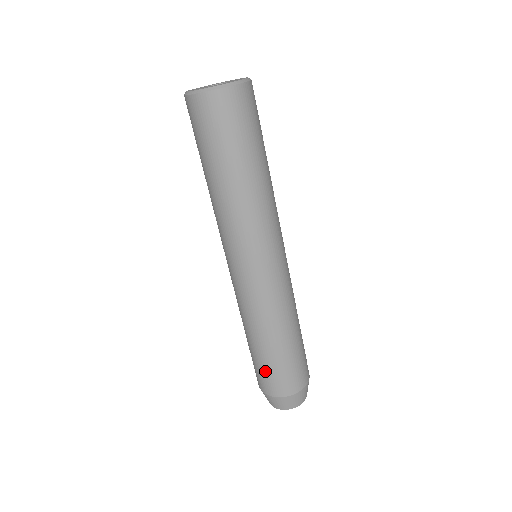
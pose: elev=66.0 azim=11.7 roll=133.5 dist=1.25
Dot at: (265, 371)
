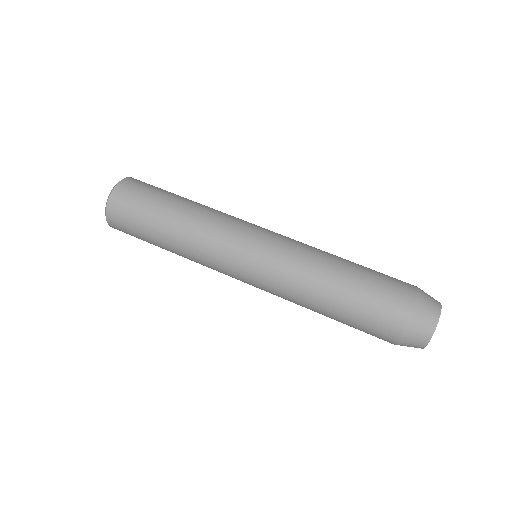
Dot at: (368, 313)
